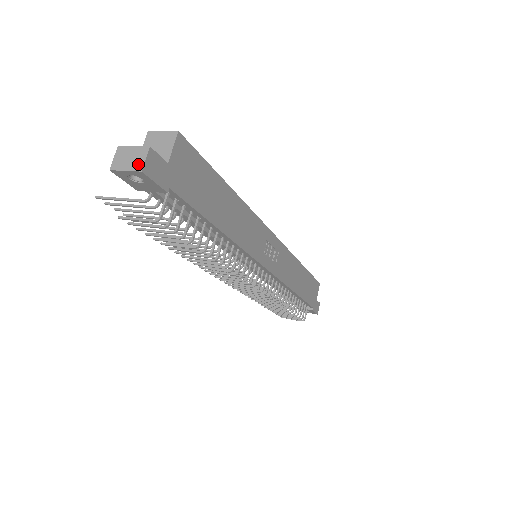
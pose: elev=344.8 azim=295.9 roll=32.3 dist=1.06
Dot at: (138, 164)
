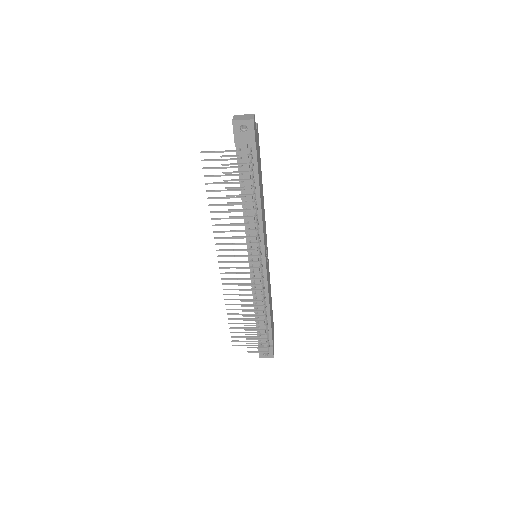
Dot at: (250, 118)
